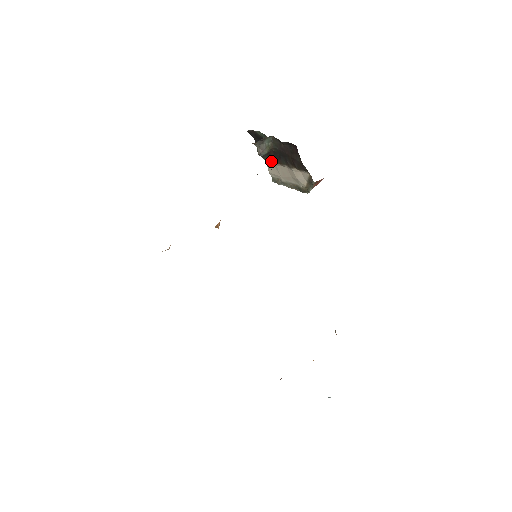
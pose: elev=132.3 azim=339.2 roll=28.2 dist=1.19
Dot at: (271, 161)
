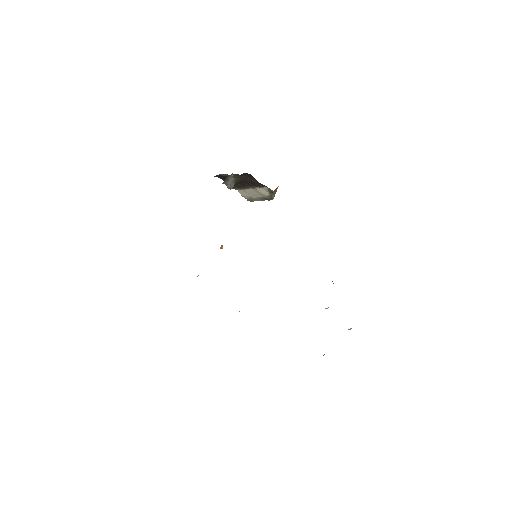
Dot at: (240, 189)
